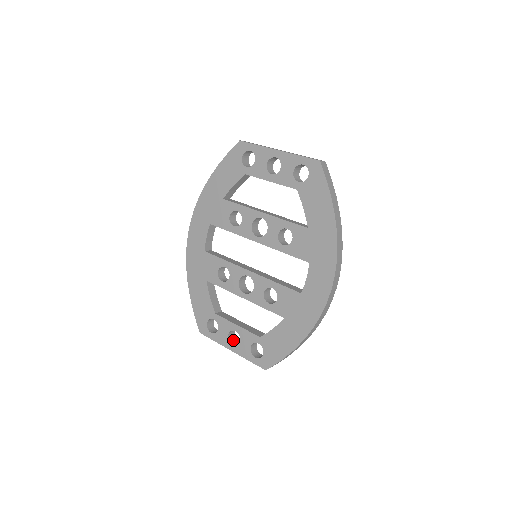
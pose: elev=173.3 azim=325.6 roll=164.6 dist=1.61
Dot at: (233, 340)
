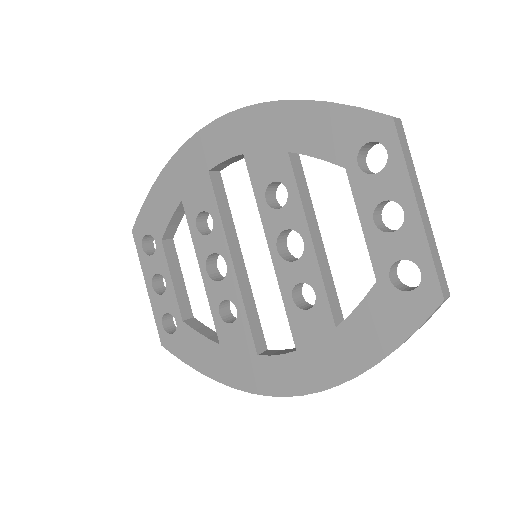
Dot at: (159, 278)
